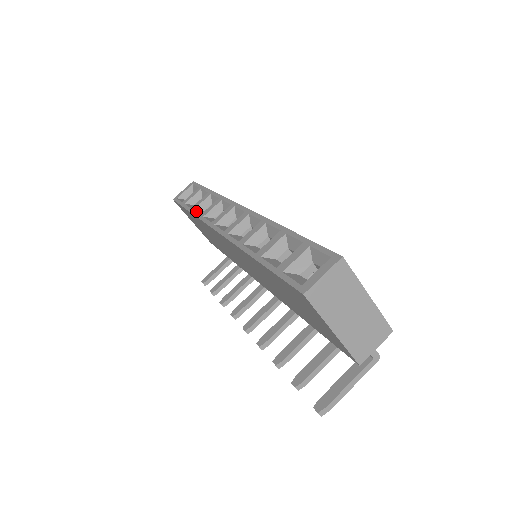
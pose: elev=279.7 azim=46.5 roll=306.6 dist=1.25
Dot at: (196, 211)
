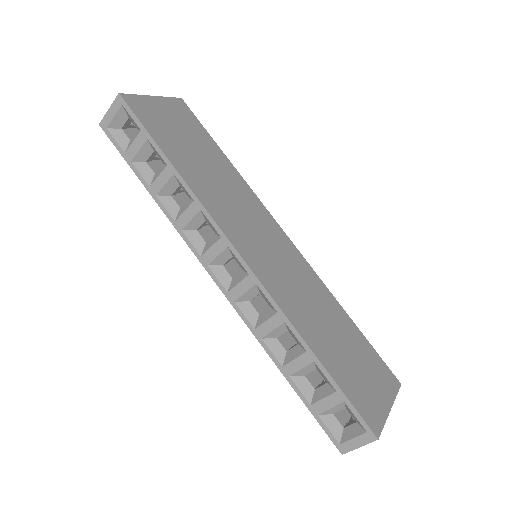
Dot at: (163, 203)
